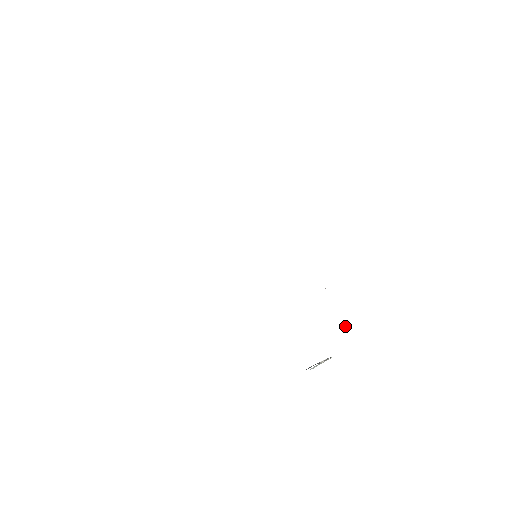
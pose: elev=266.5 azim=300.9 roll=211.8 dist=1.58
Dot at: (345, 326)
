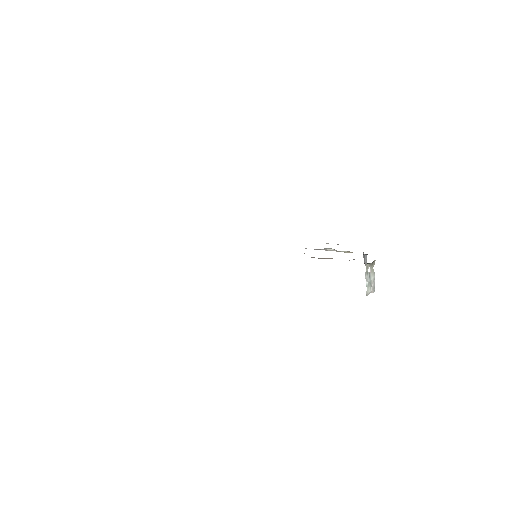
Dot at: (364, 259)
